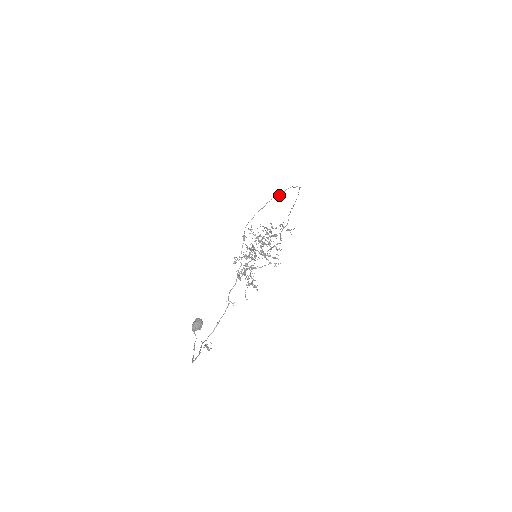
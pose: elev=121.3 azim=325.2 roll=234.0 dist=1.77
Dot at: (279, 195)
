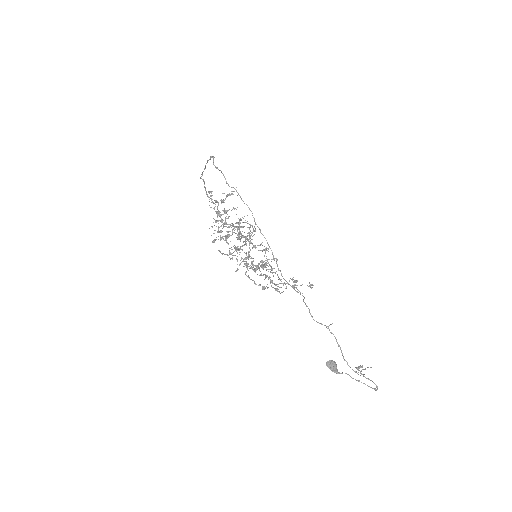
Dot at: occluded
